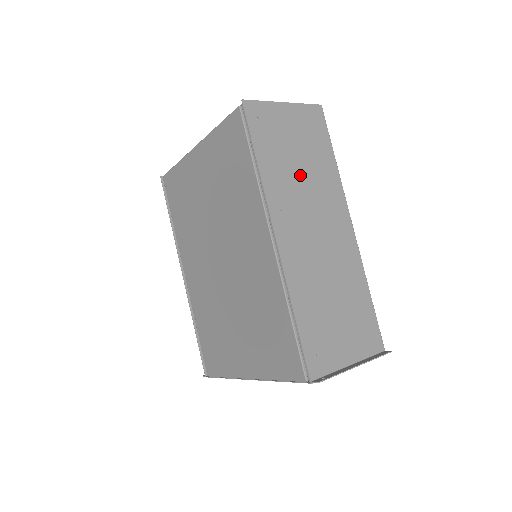
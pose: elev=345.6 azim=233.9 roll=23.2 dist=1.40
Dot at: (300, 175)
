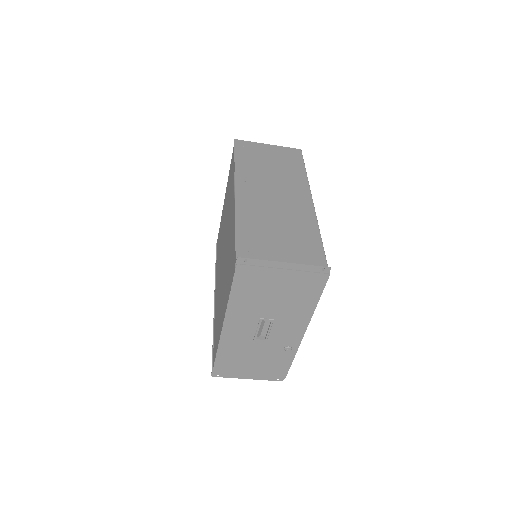
Dot at: (269, 171)
